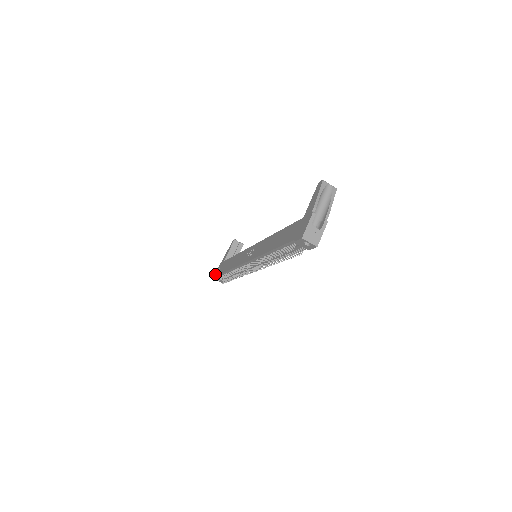
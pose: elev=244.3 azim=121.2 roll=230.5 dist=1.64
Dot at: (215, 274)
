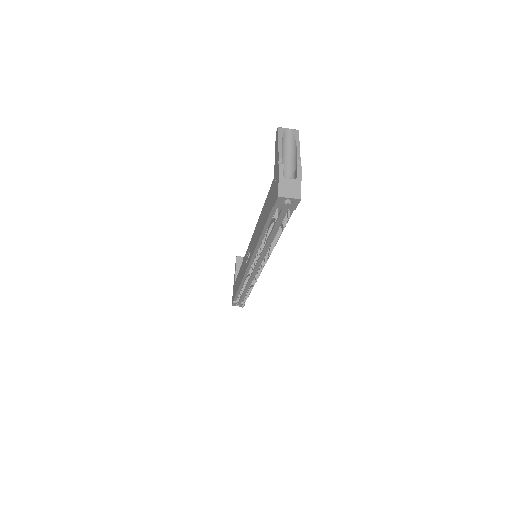
Dot at: (232, 300)
